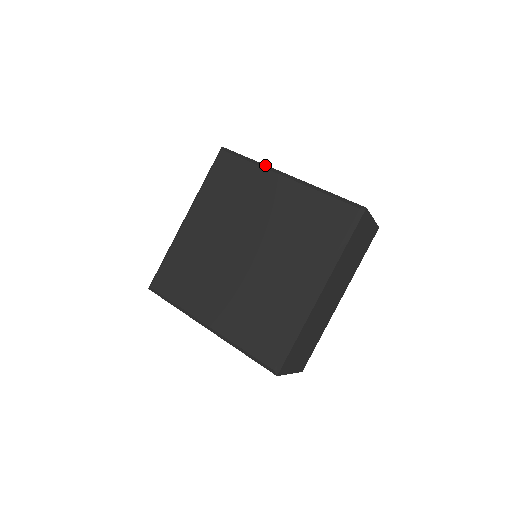
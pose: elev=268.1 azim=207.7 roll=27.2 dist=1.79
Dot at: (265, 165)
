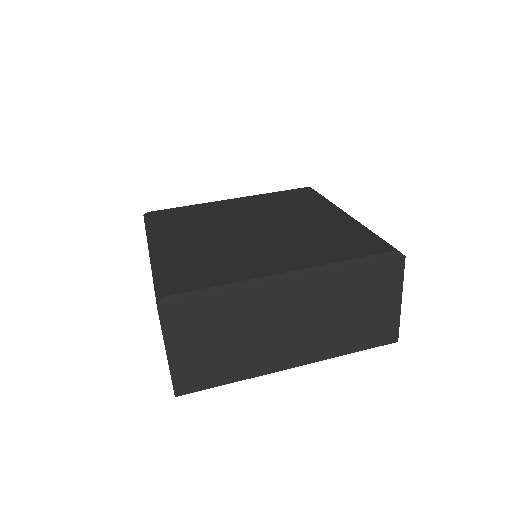
Dot at: occluded
